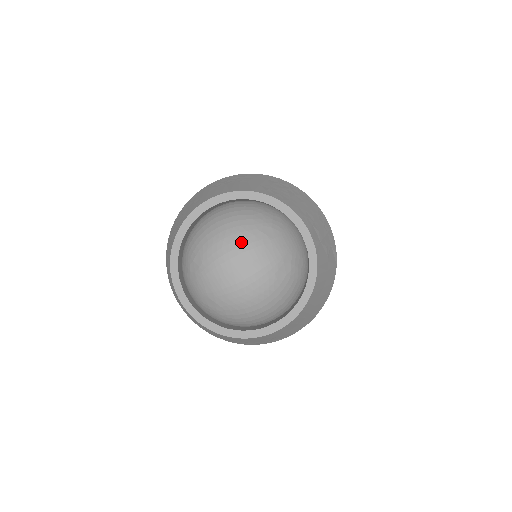
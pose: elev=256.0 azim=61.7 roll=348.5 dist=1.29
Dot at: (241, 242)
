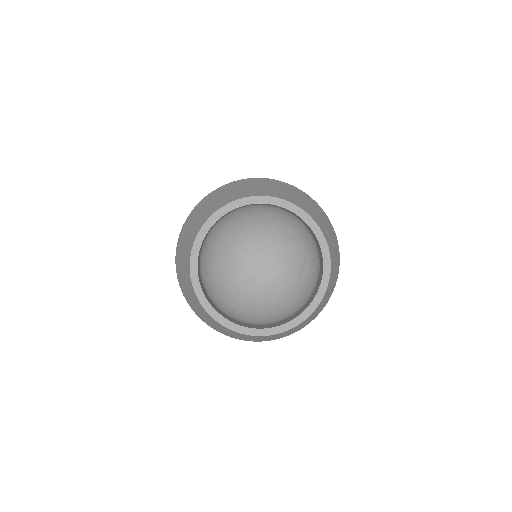
Dot at: (265, 245)
